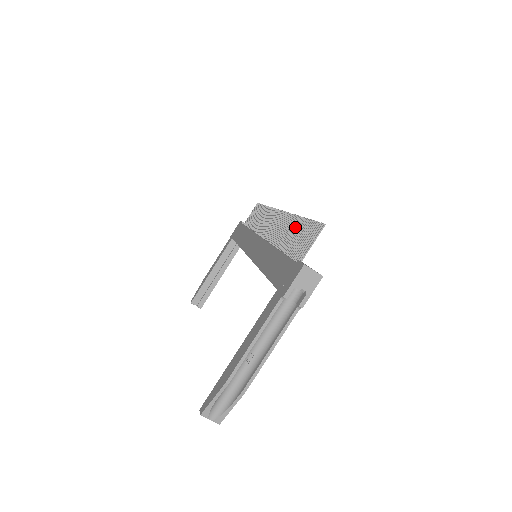
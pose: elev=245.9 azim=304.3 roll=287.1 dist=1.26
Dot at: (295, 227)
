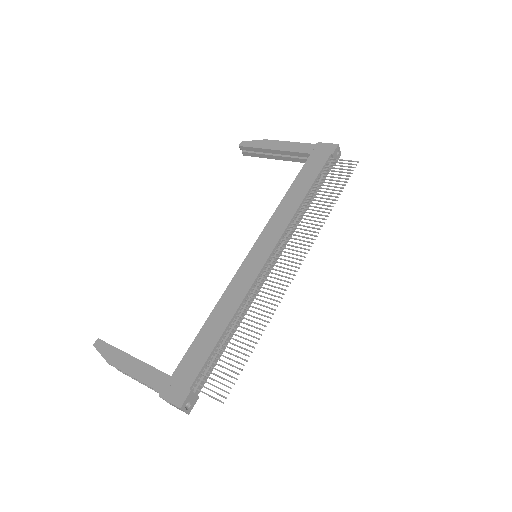
Dot at: (250, 335)
